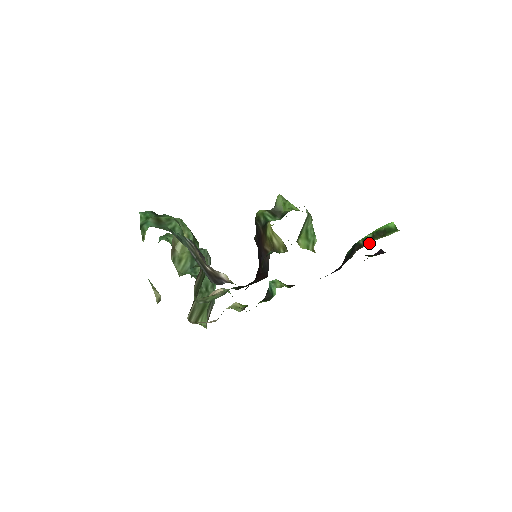
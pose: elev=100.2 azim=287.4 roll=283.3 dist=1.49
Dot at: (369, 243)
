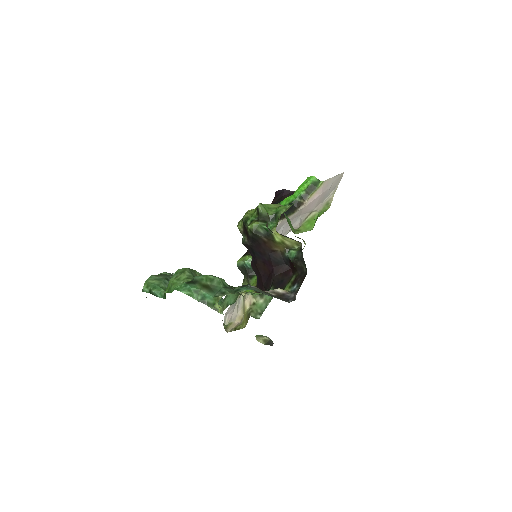
Dot at: (307, 199)
